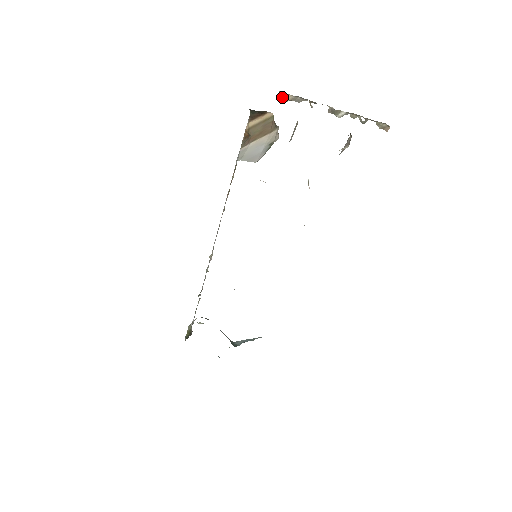
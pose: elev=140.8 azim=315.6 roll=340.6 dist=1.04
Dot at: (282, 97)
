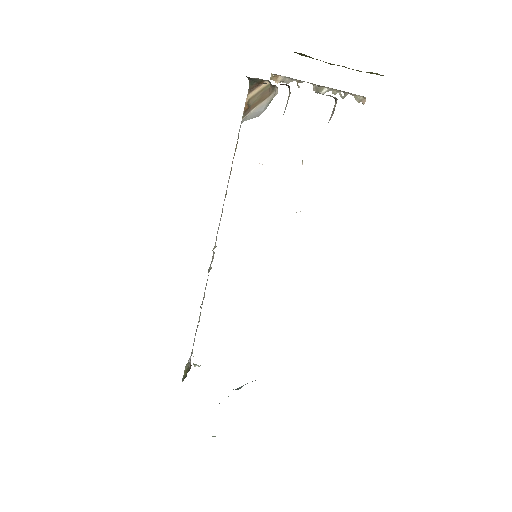
Dot at: (273, 80)
